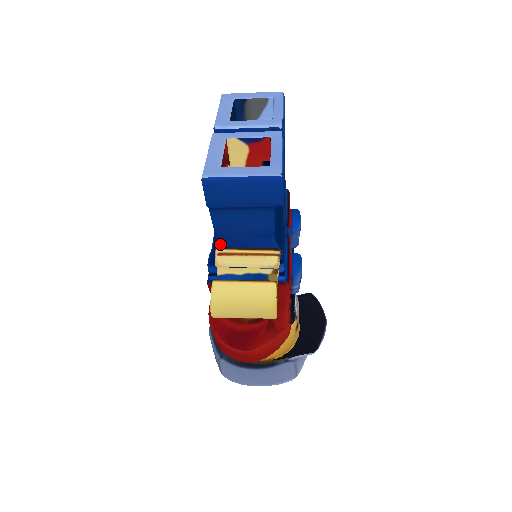
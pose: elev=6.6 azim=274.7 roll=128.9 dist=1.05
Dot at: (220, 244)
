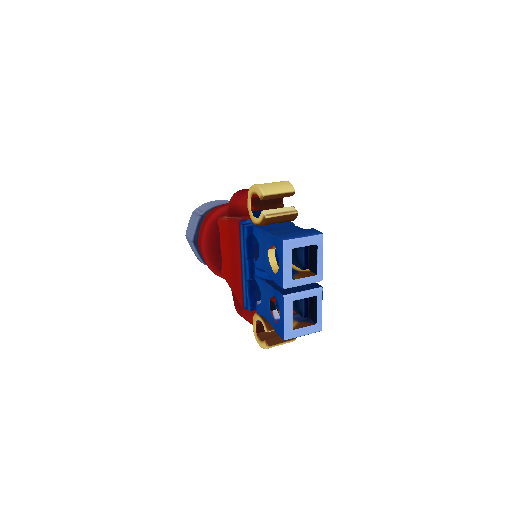
Dot at: occluded
